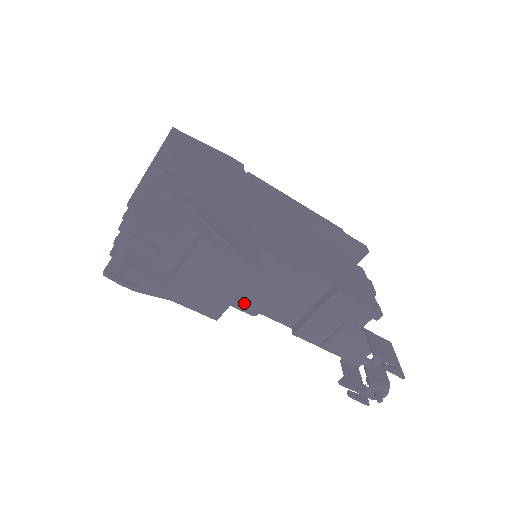
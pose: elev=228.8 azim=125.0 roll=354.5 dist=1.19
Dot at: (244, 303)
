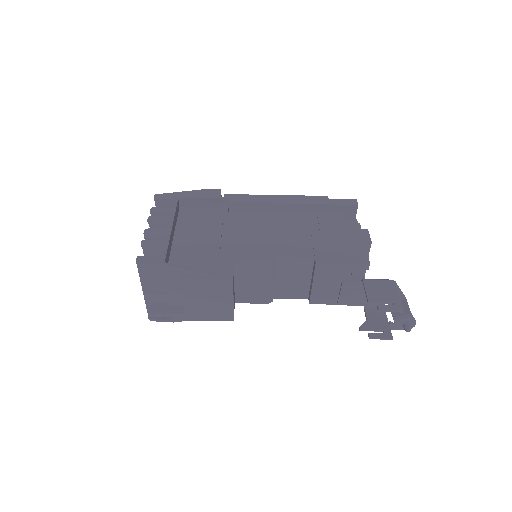
Dot at: (255, 298)
